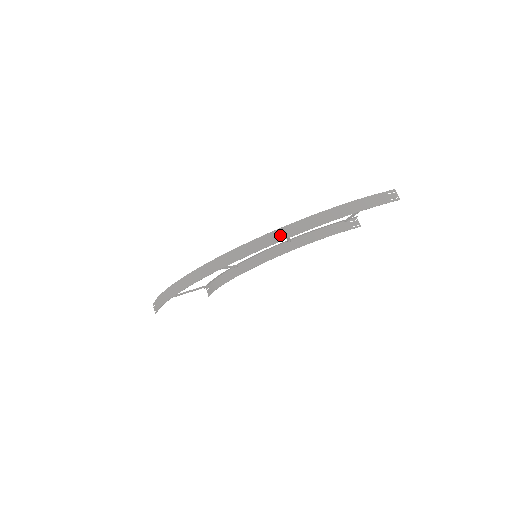
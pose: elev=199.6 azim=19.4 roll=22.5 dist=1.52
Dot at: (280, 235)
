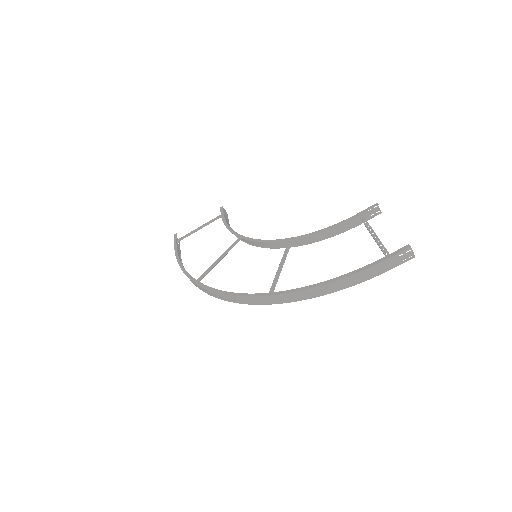
Dot at: (267, 301)
